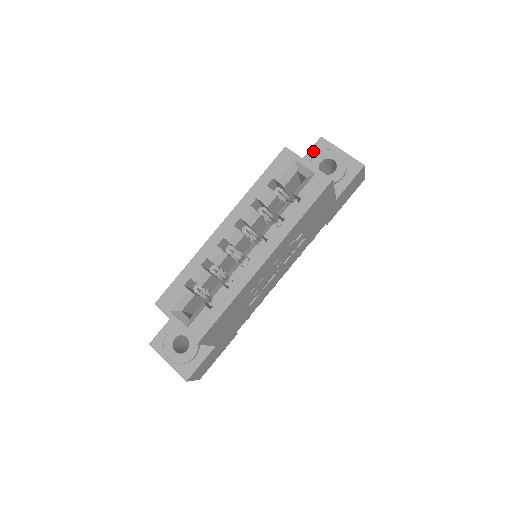
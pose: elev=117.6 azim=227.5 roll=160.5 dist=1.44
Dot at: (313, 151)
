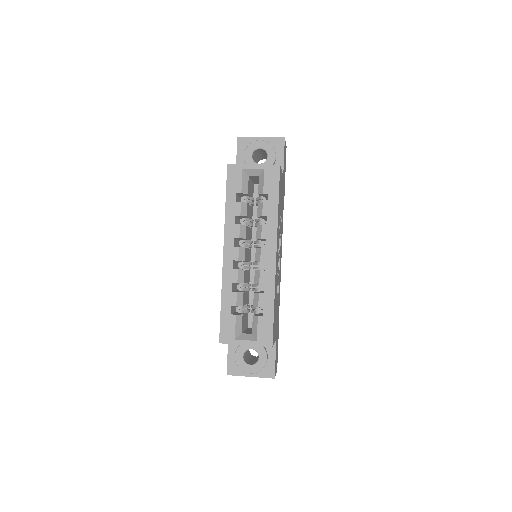
Dot at: (240, 152)
